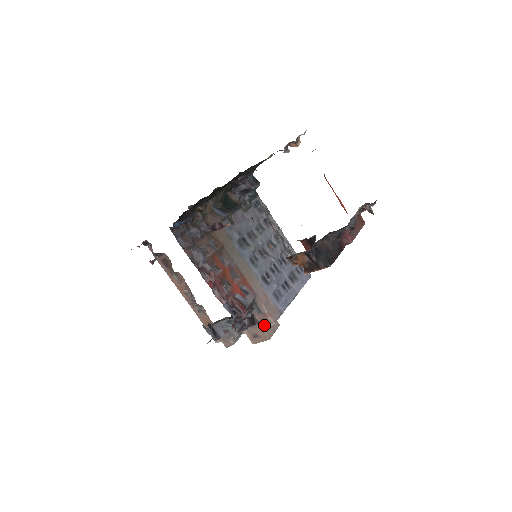
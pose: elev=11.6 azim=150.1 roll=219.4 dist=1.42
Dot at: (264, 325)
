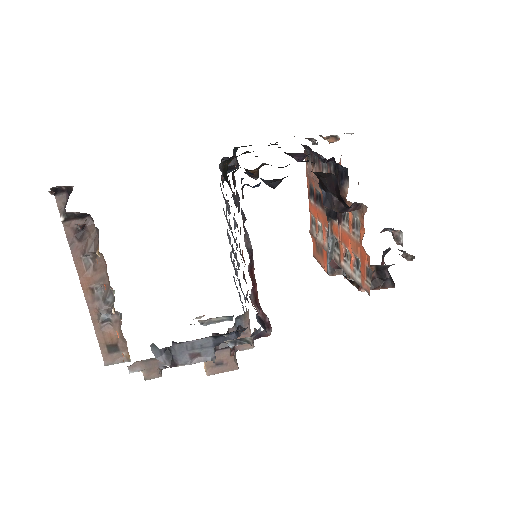
Dot at: (237, 349)
